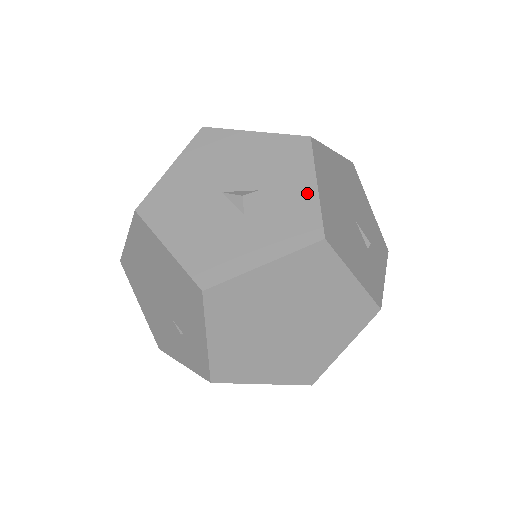
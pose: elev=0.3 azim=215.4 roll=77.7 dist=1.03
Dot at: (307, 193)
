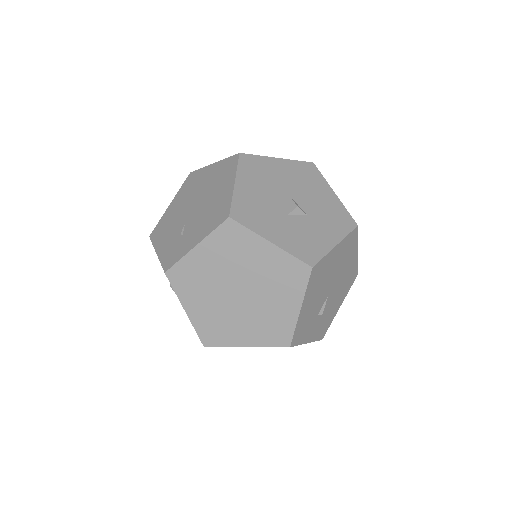
Dot at: (328, 242)
